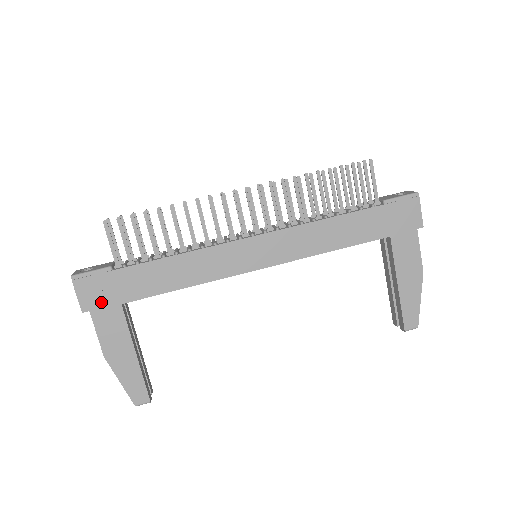
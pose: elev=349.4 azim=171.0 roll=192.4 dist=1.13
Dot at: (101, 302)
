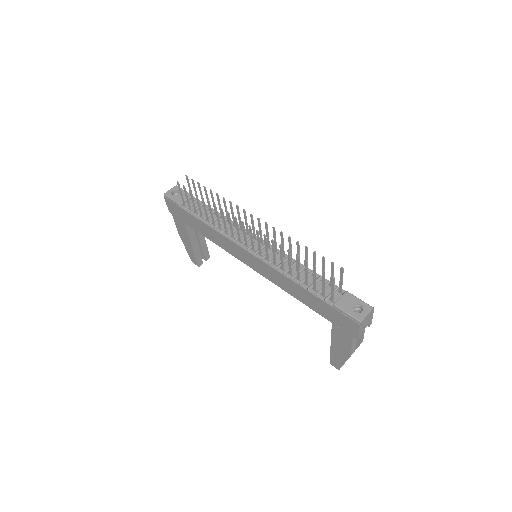
Dot at: (176, 215)
